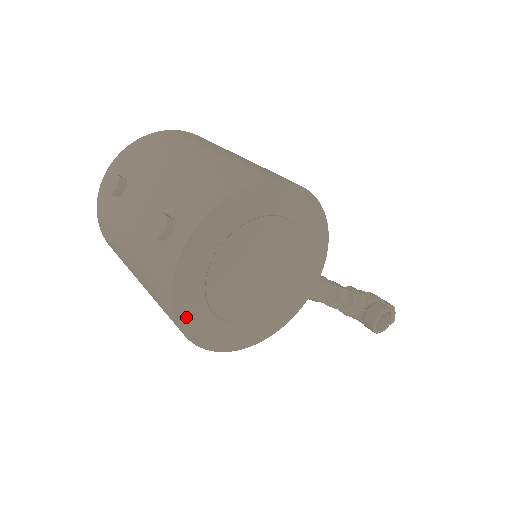
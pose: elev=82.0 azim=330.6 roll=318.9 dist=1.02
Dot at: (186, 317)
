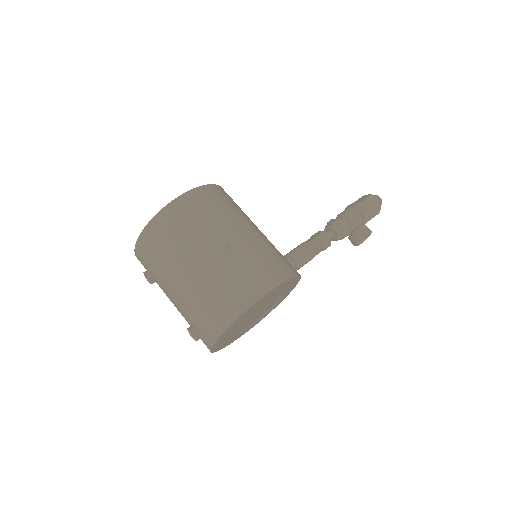
Dot at: (226, 345)
